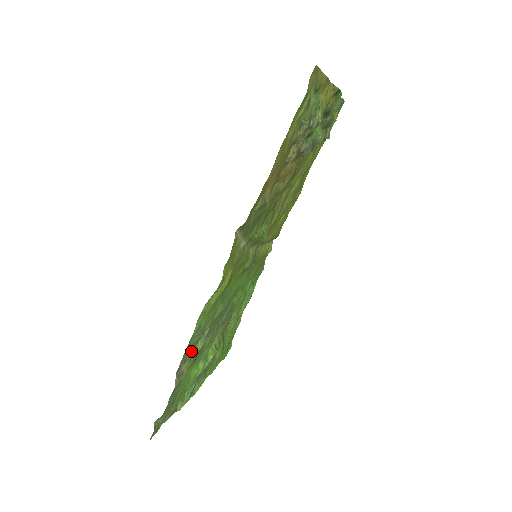
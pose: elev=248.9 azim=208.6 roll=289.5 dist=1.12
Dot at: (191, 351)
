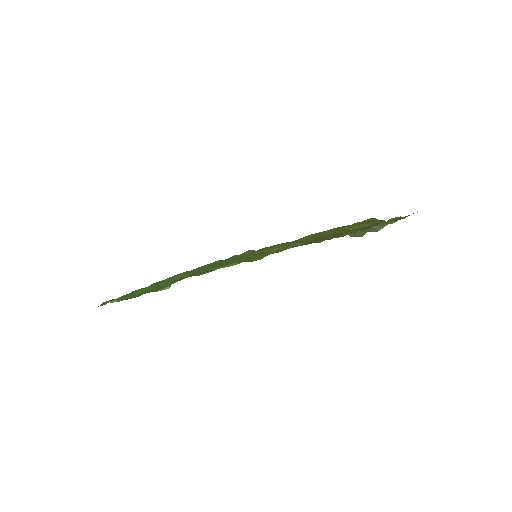
Dot at: occluded
